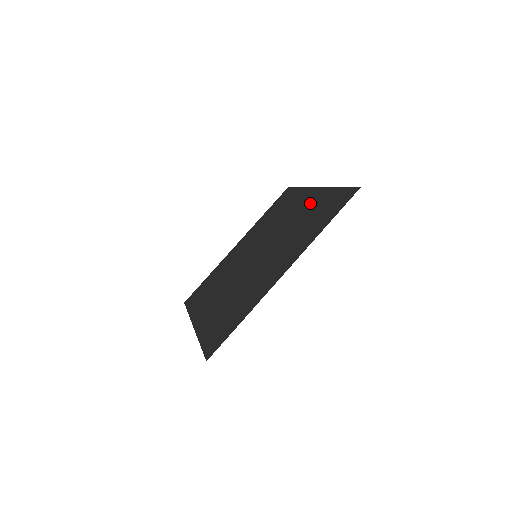
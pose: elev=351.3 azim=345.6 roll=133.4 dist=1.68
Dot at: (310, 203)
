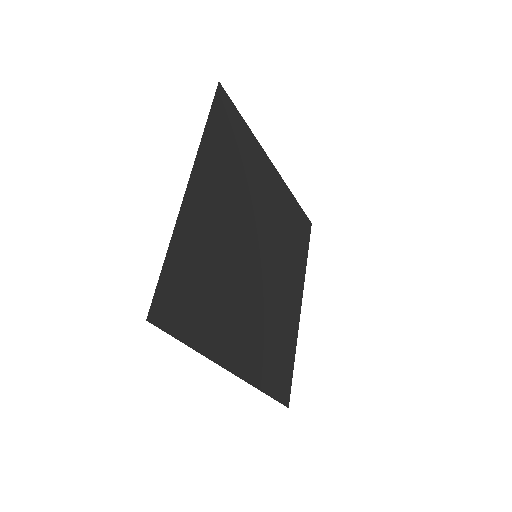
Dot at: (259, 169)
